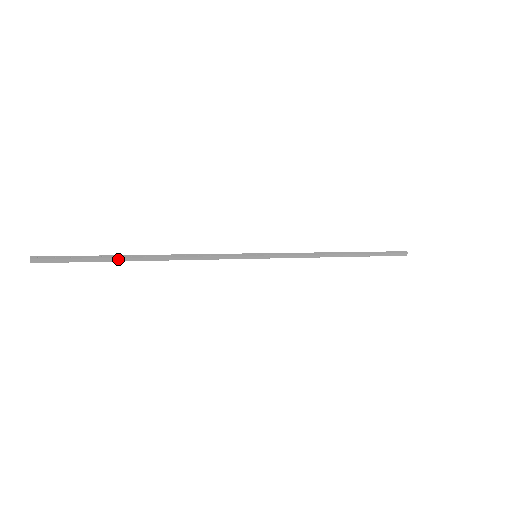
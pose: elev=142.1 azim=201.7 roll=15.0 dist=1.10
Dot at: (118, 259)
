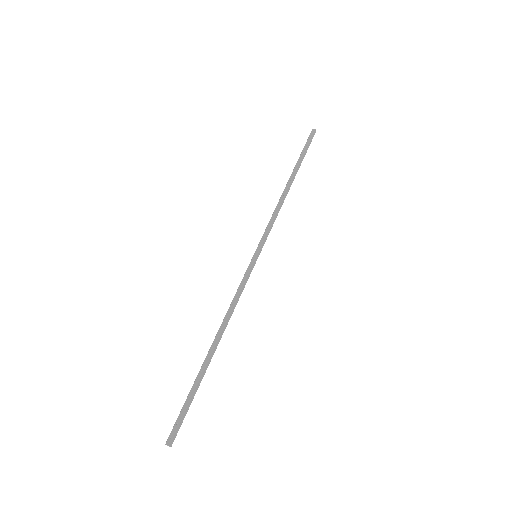
Dot at: (203, 372)
